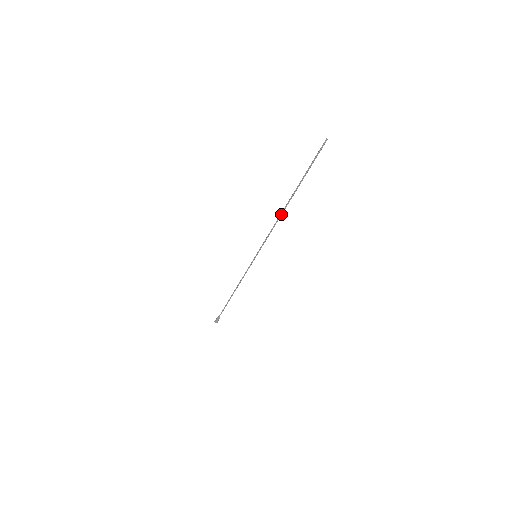
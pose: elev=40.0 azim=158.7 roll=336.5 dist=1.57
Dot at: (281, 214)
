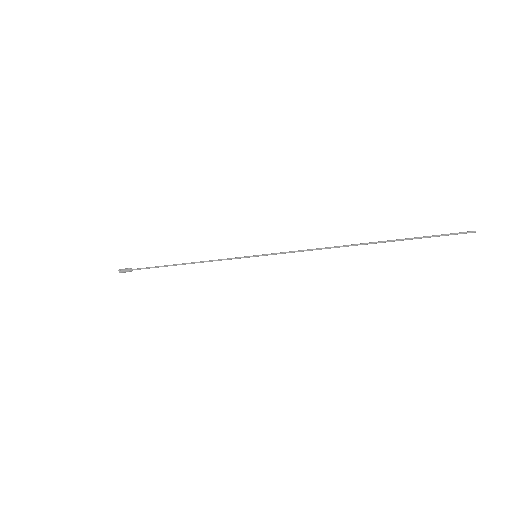
Dot at: (338, 247)
